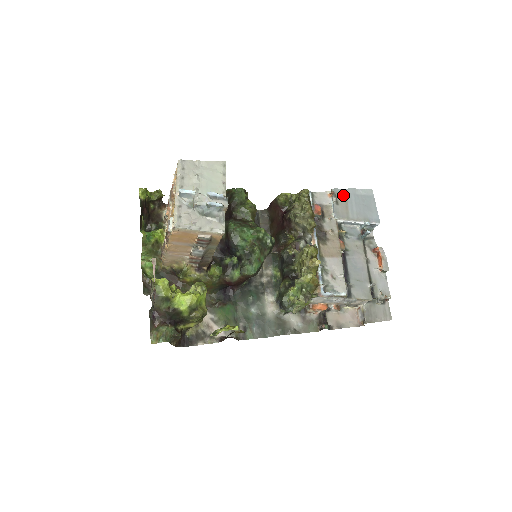
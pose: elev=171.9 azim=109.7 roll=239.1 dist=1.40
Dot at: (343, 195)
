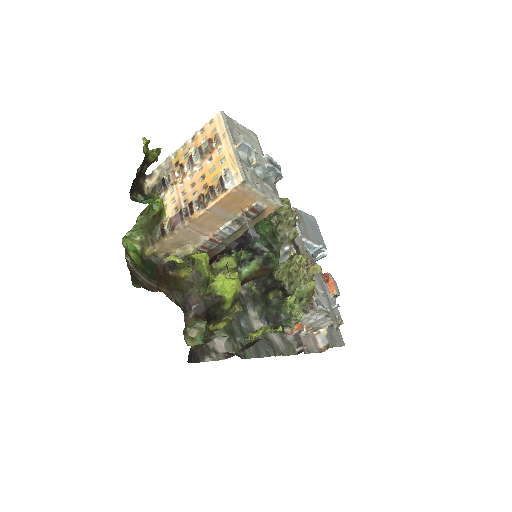
Dot at: (300, 216)
